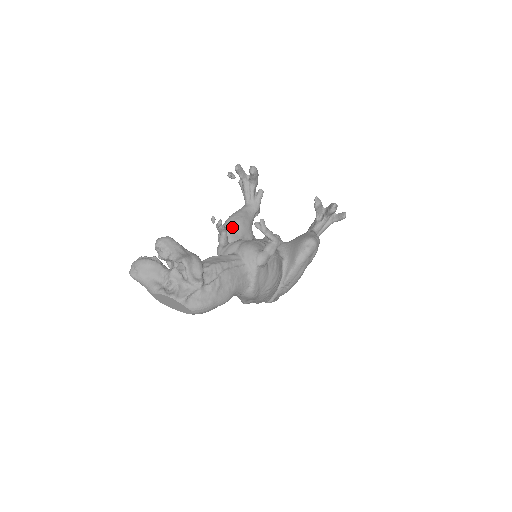
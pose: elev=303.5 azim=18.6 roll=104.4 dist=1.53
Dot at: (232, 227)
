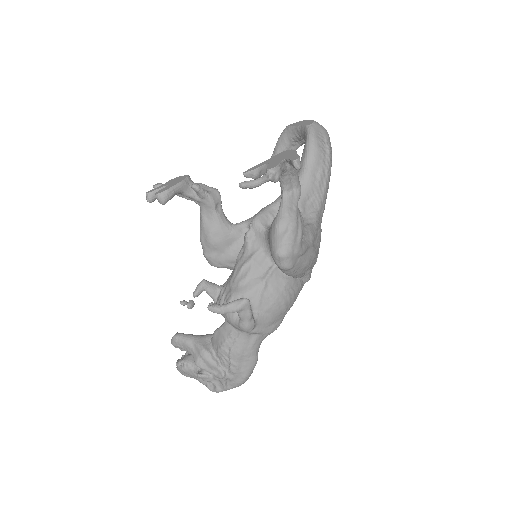
Dot at: (210, 252)
